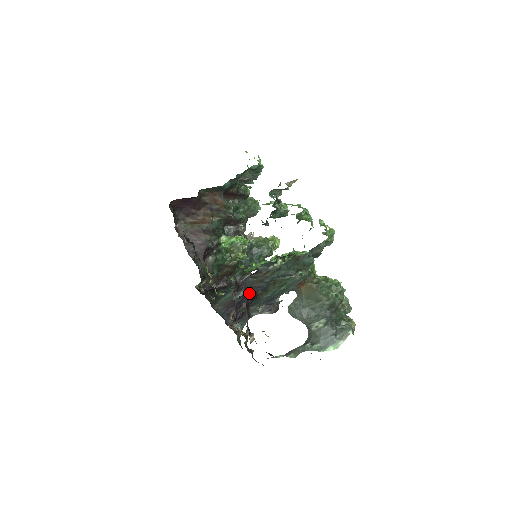
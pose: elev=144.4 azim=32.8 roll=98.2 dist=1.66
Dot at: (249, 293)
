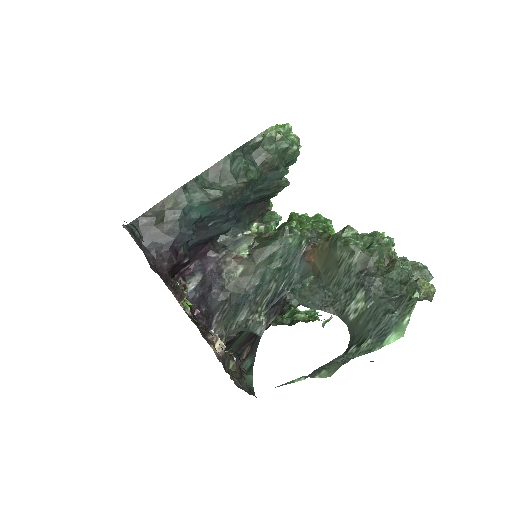
Dot at: (154, 247)
